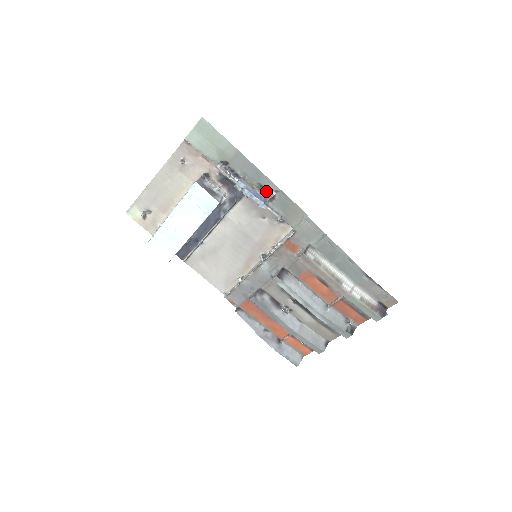
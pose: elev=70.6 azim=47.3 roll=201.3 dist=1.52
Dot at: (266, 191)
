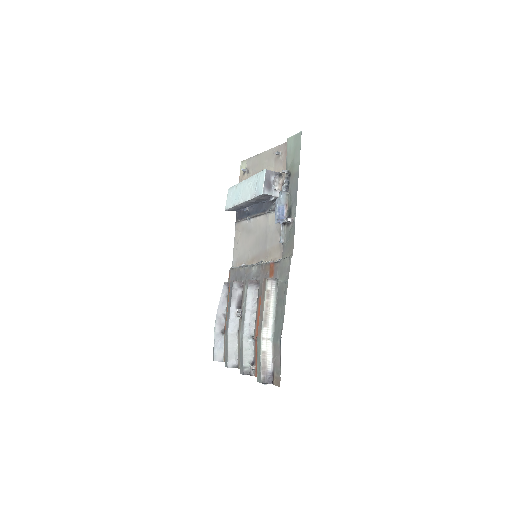
Dot at: (290, 215)
